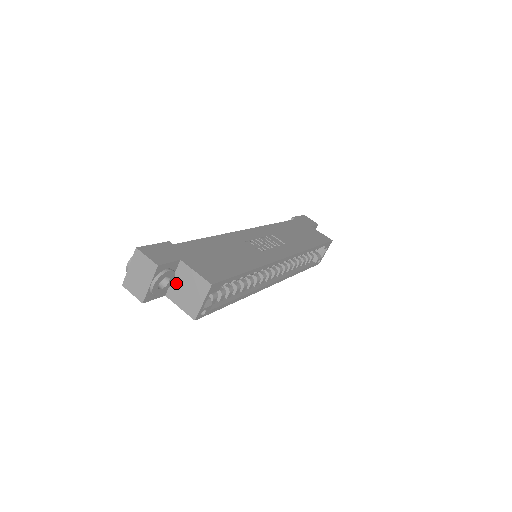
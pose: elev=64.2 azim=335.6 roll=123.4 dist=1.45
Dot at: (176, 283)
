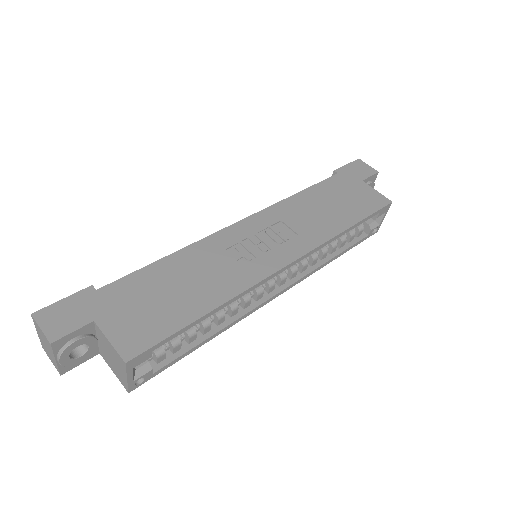
Dot at: (101, 345)
